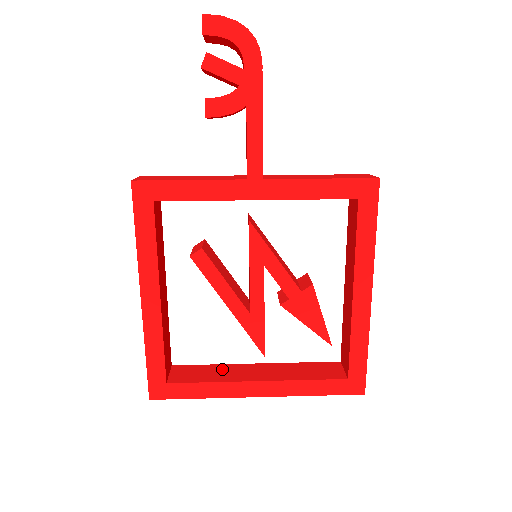
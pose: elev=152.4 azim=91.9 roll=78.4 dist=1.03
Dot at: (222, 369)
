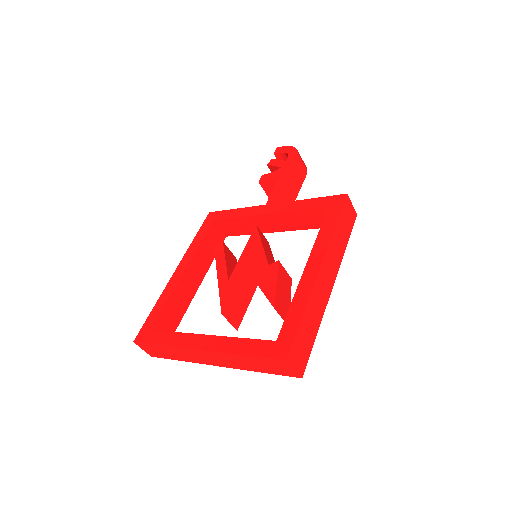
Dot at: occluded
